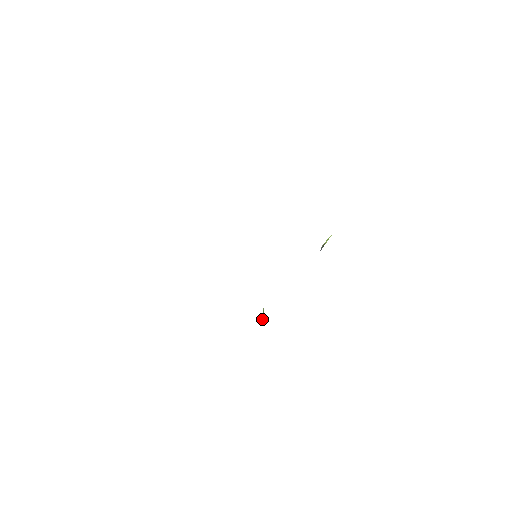
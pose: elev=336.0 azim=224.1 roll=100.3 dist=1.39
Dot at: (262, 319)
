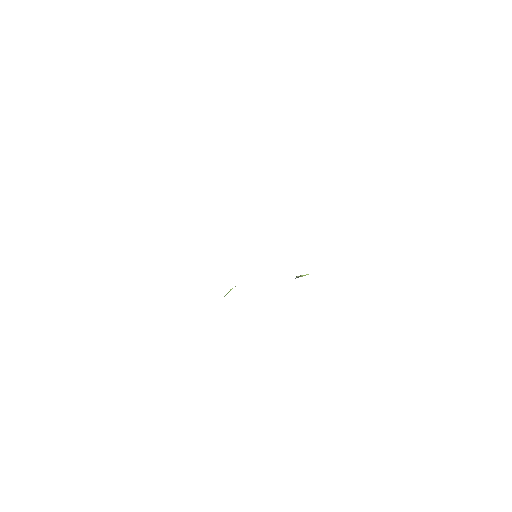
Dot at: (227, 293)
